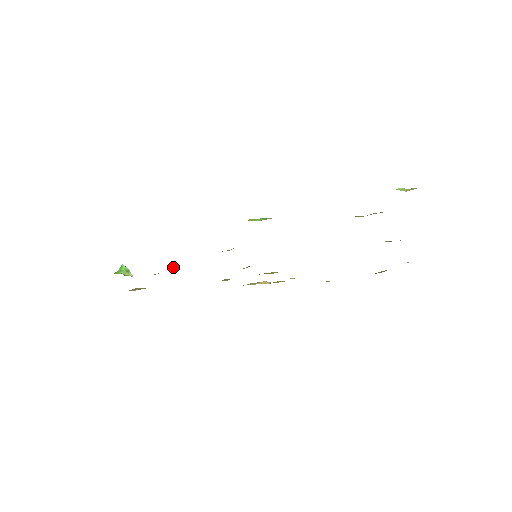
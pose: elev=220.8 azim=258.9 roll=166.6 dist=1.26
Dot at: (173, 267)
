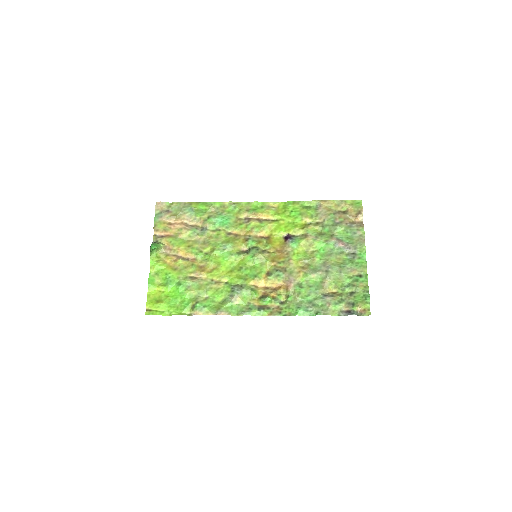
Dot at: (196, 259)
